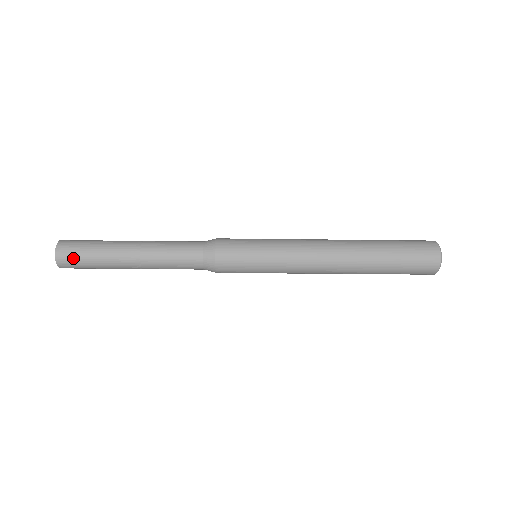
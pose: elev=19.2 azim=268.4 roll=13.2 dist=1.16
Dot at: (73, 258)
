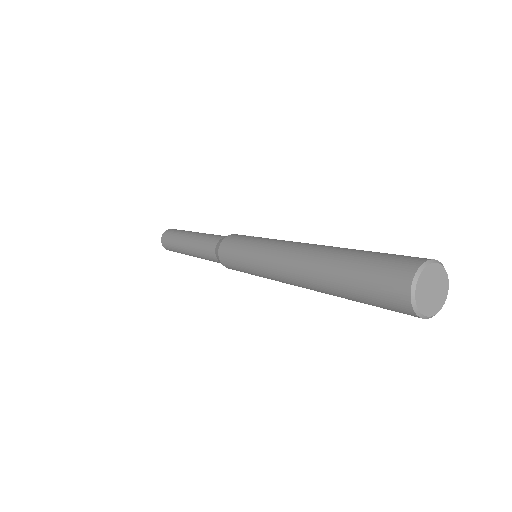
Dot at: (169, 248)
